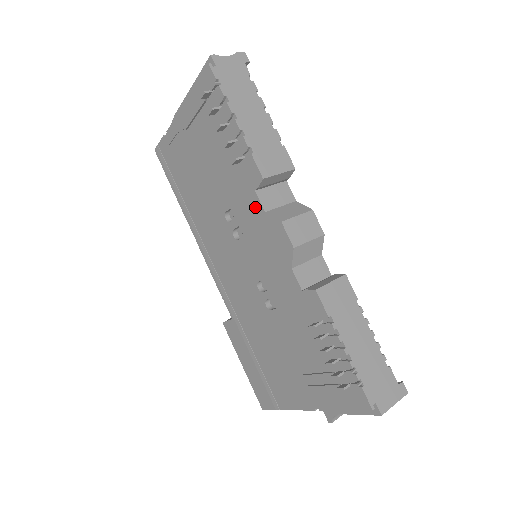
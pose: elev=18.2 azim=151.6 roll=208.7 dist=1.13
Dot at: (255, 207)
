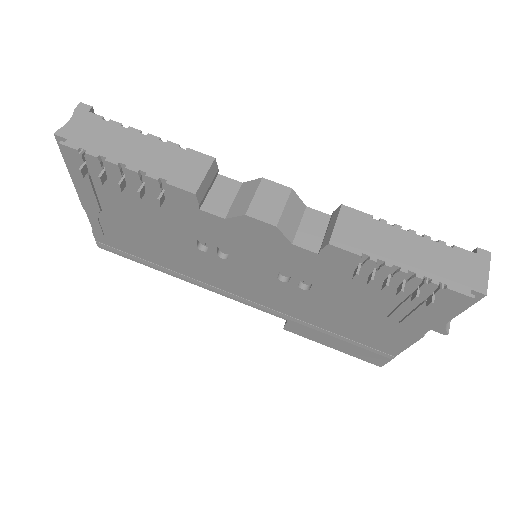
Dot at: (213, 222)
